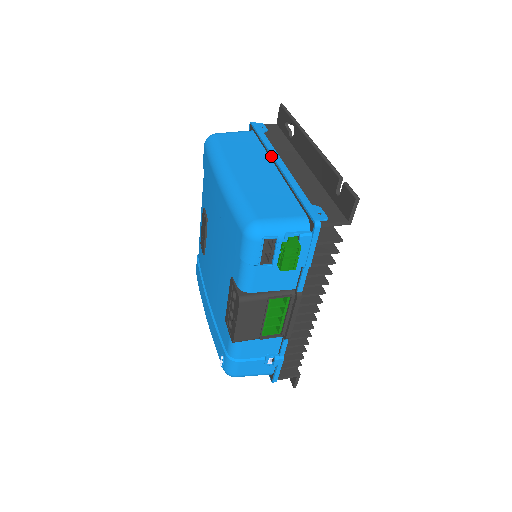
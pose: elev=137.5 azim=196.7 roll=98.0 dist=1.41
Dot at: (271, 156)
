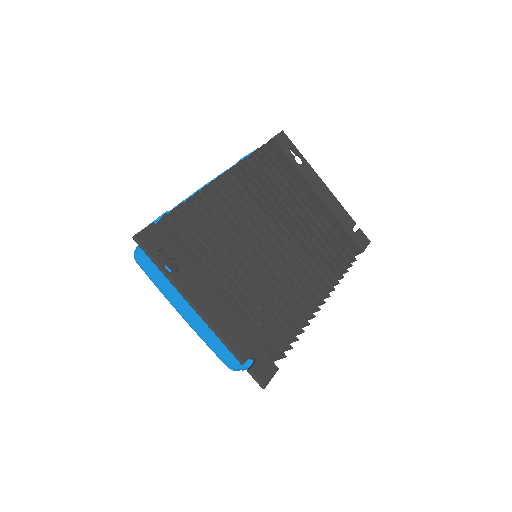
Dot at: occluded
